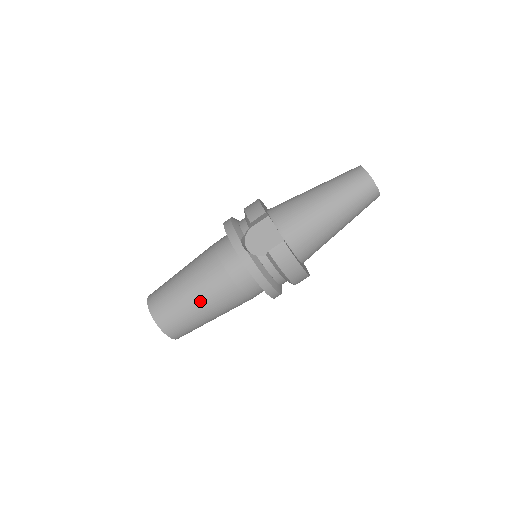
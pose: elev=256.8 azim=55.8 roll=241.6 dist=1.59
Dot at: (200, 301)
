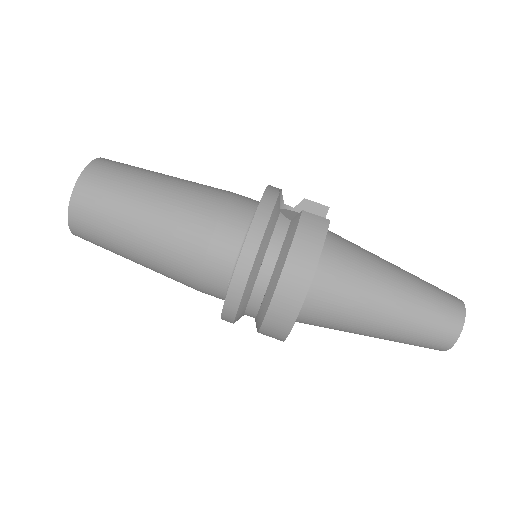
Dot at: (164, 189)
